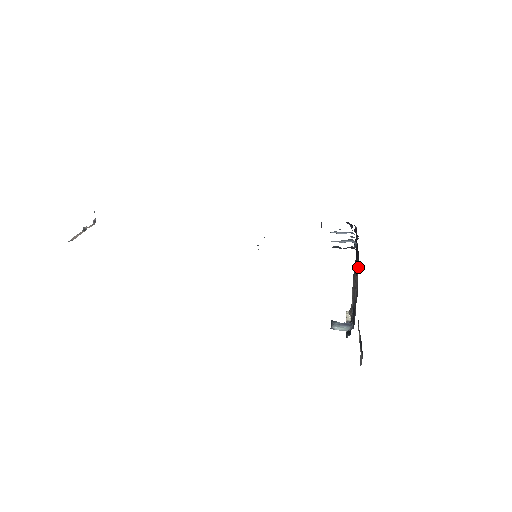
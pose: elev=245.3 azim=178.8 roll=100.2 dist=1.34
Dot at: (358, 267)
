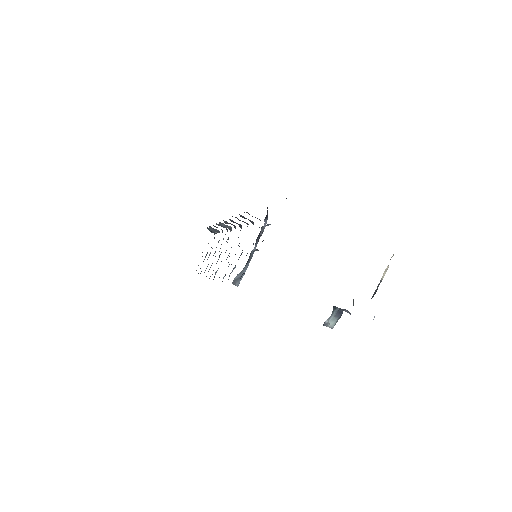
Dot at: occluded
